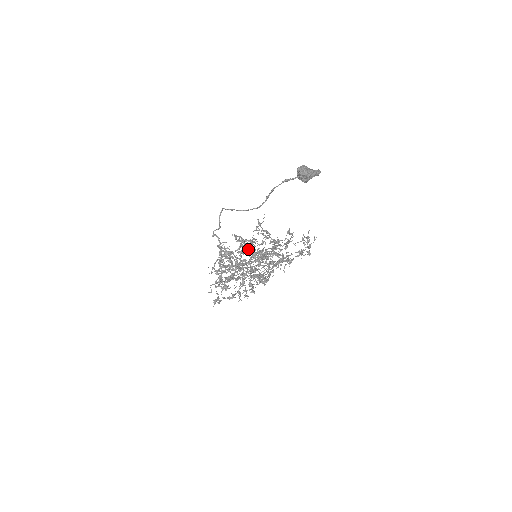
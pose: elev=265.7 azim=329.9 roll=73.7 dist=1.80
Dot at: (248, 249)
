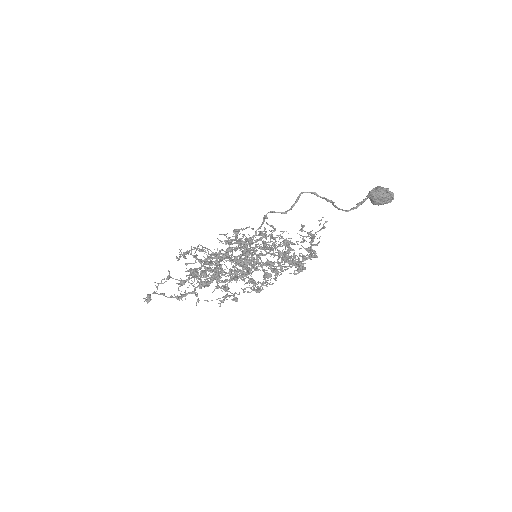
Dot at: (266, 246)
